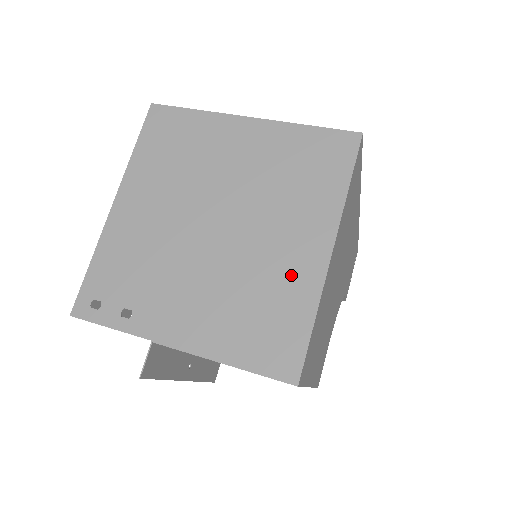
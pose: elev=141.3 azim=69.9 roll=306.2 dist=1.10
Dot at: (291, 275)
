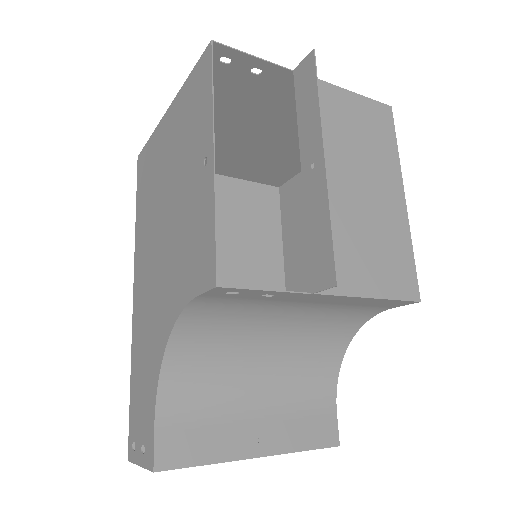
Dot at: occluded
